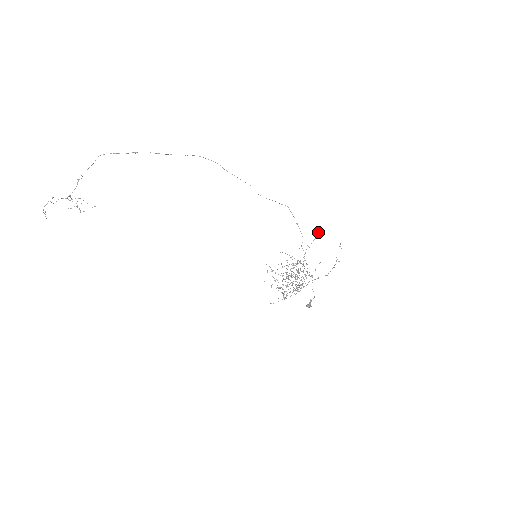
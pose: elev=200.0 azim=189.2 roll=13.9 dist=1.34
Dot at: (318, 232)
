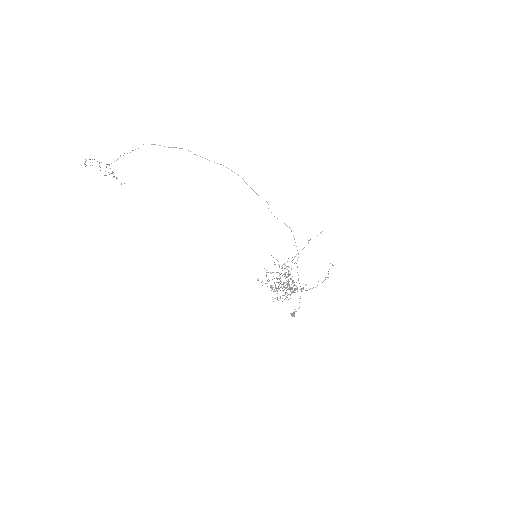
Dot at: occluded
